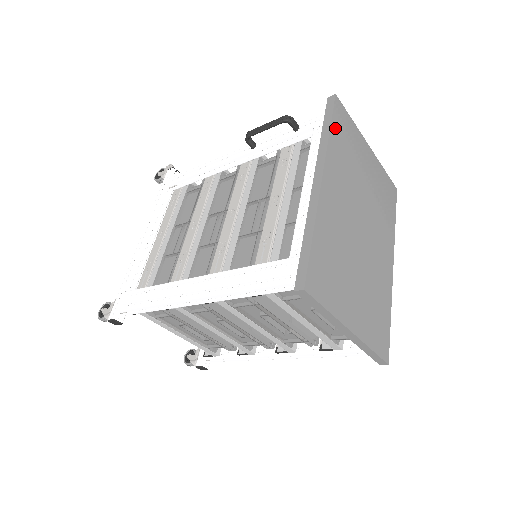
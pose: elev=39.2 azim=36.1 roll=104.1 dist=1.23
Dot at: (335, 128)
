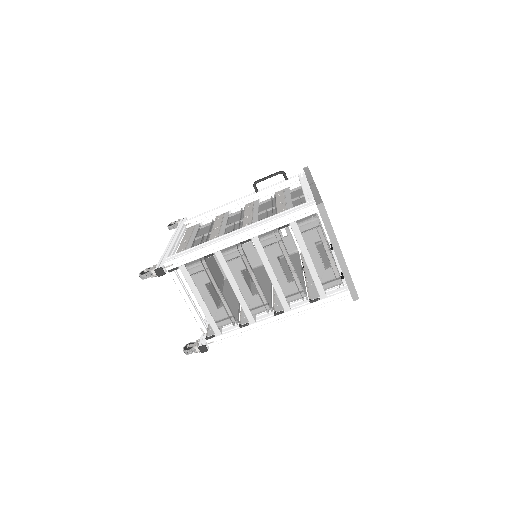
Dot at: occluded
